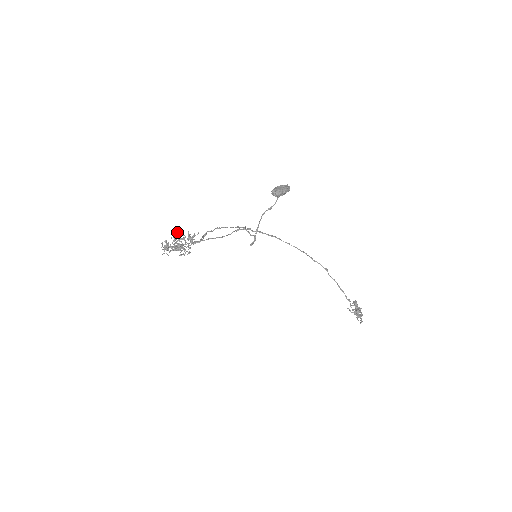
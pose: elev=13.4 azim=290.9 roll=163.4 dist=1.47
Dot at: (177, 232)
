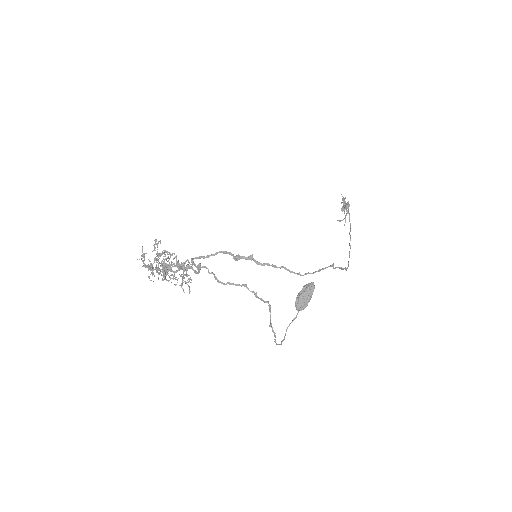
Dot at: (158, 256)
